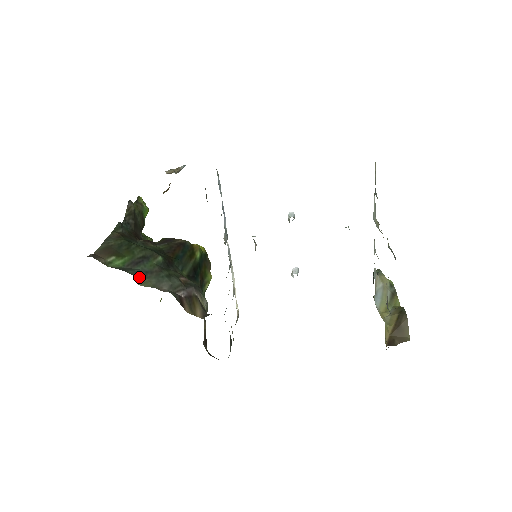
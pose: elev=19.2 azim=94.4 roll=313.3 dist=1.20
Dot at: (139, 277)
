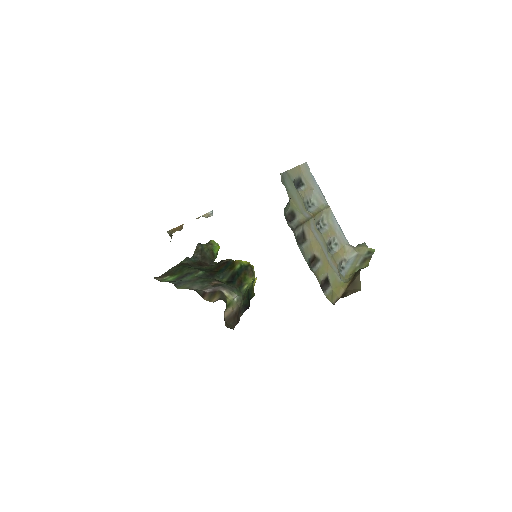
Dot at: (179, 284)
